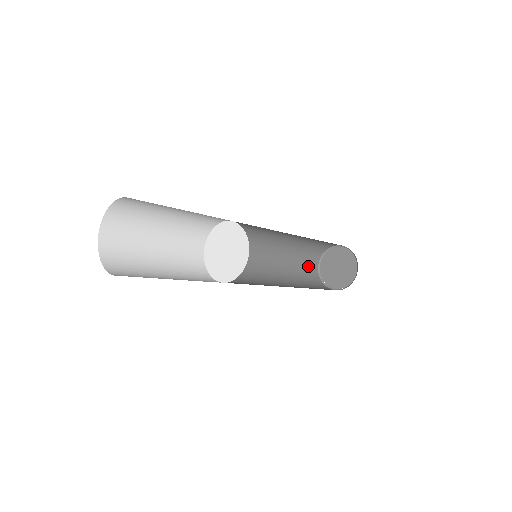
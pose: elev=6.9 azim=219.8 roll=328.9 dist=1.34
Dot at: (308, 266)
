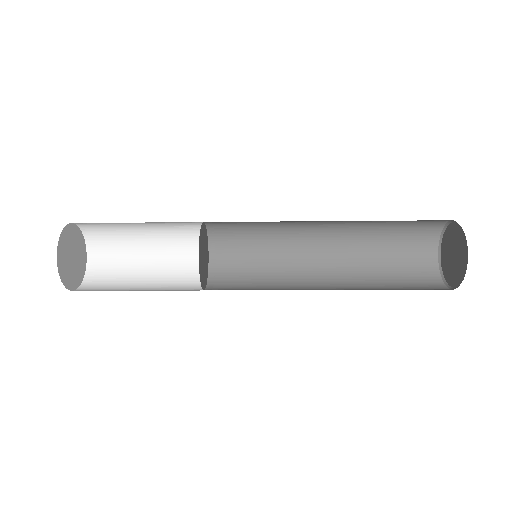
Dot at: (417, 285)
